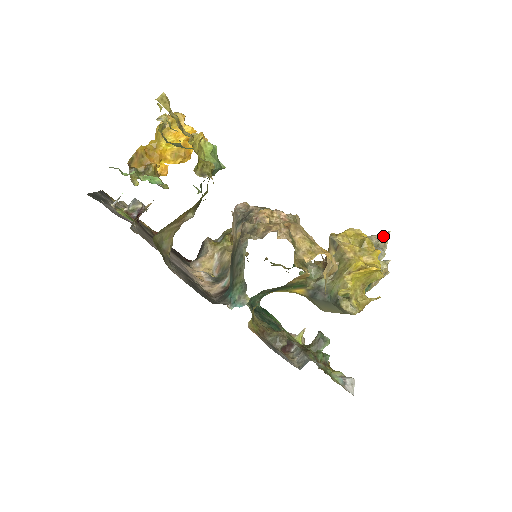
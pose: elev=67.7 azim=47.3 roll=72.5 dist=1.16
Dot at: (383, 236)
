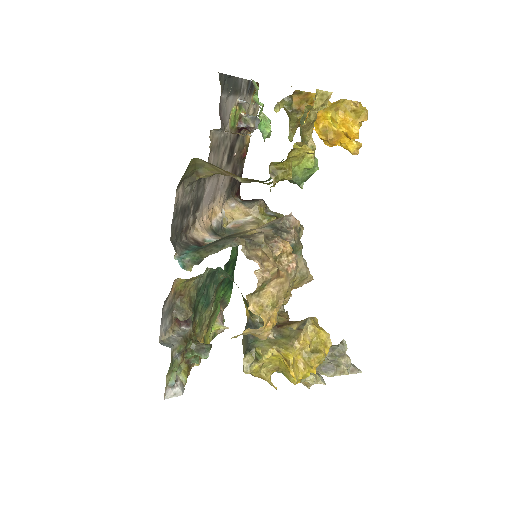
Dot at: (353, 367)
